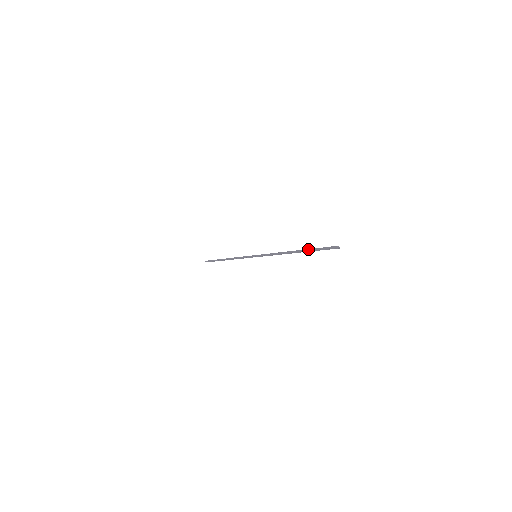
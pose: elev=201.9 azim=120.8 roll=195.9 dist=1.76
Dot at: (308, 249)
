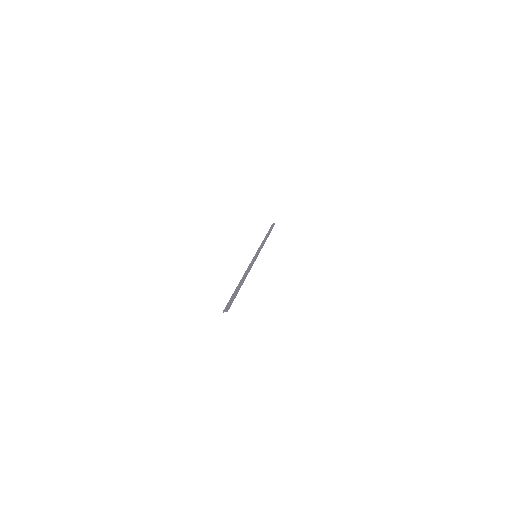
Dot at: occluded
